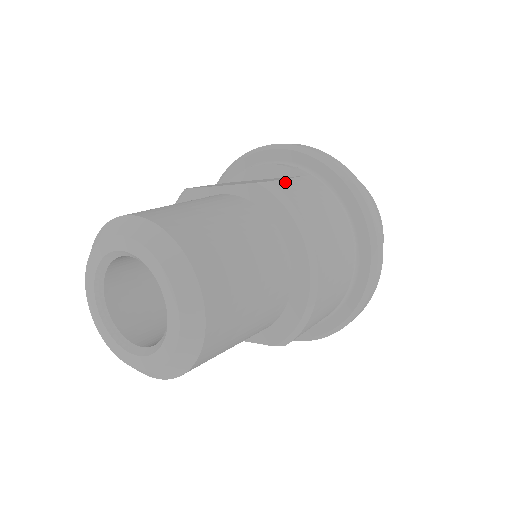
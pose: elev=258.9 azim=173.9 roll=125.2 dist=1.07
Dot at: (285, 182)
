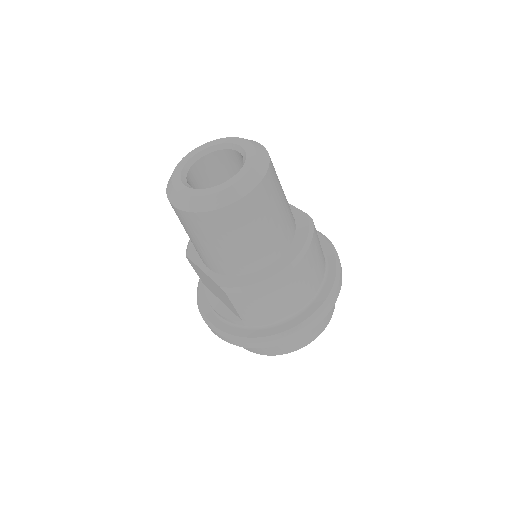
Dot at: (316, 232)
